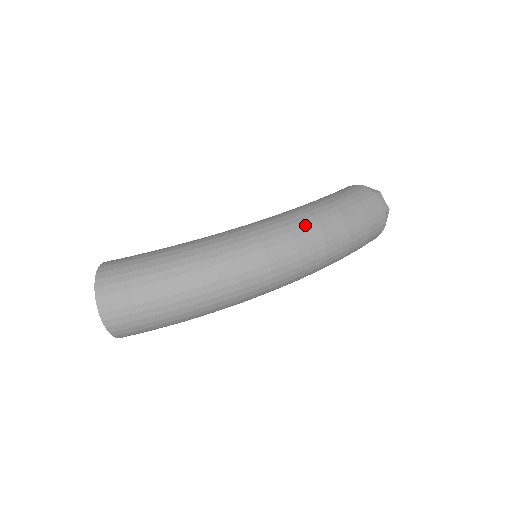
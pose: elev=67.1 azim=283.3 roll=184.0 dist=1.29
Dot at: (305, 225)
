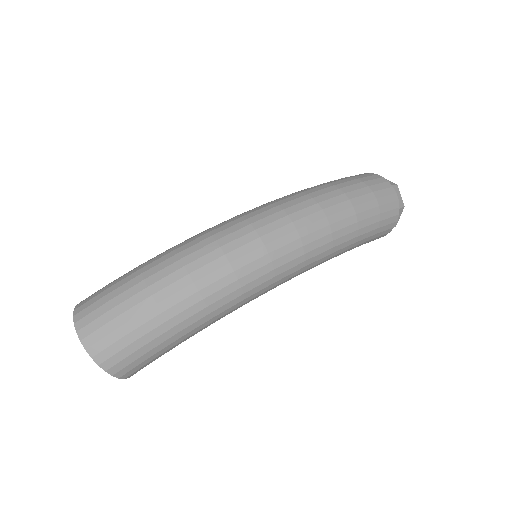
Dot at: (290, 196)
